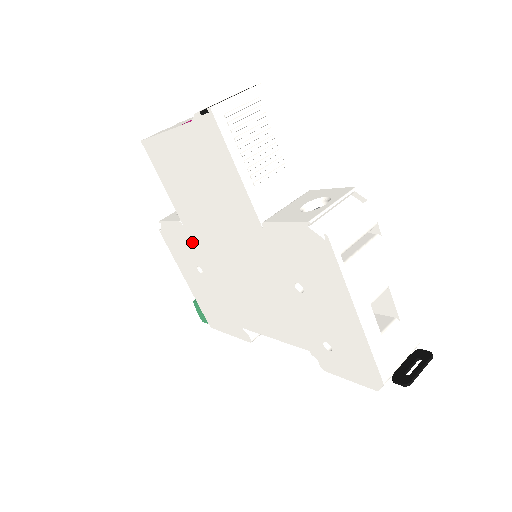
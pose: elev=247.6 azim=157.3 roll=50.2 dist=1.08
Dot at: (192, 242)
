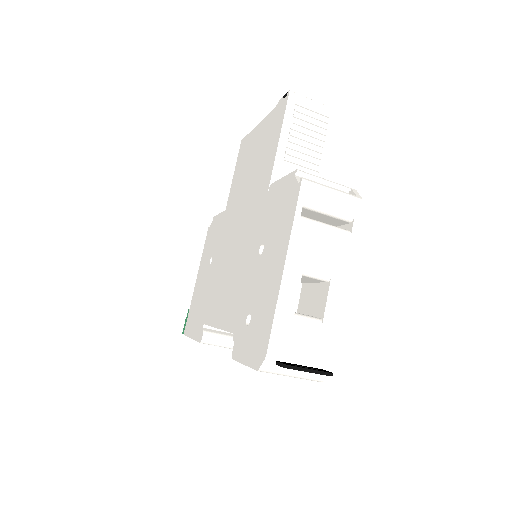
Dot at: (221, 230)
